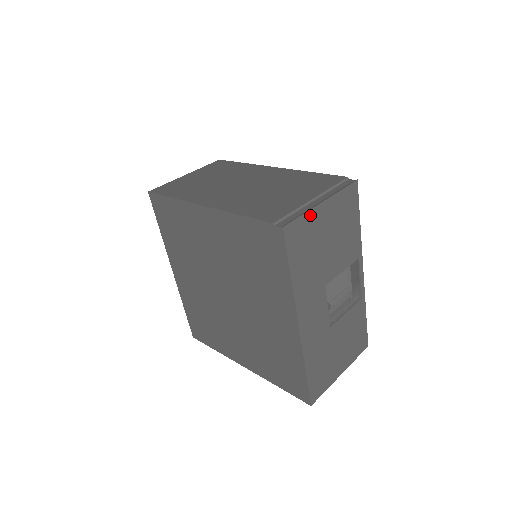
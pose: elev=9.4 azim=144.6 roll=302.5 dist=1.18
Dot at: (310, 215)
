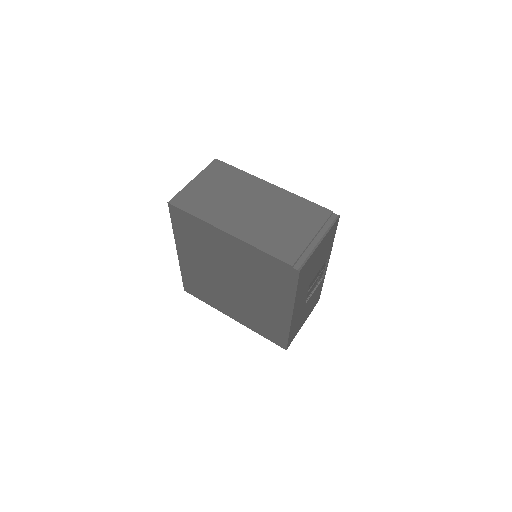
Dot at: (313, 254)
